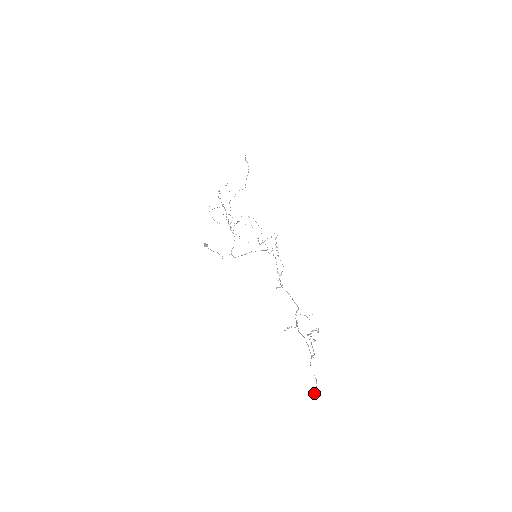
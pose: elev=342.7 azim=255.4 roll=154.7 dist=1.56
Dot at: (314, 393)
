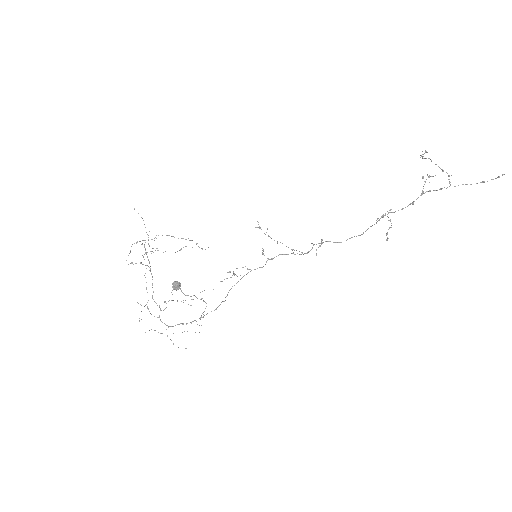
Dot at: occluded
